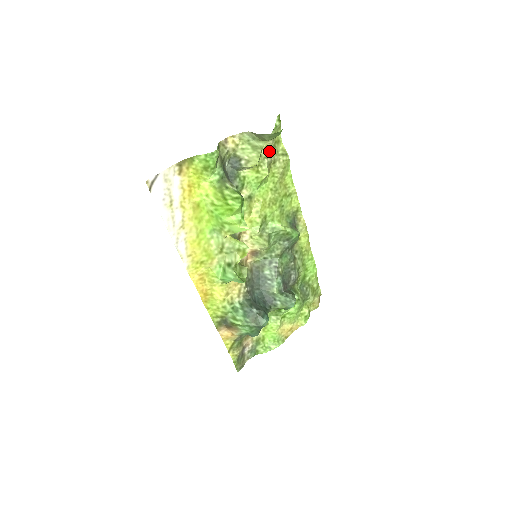
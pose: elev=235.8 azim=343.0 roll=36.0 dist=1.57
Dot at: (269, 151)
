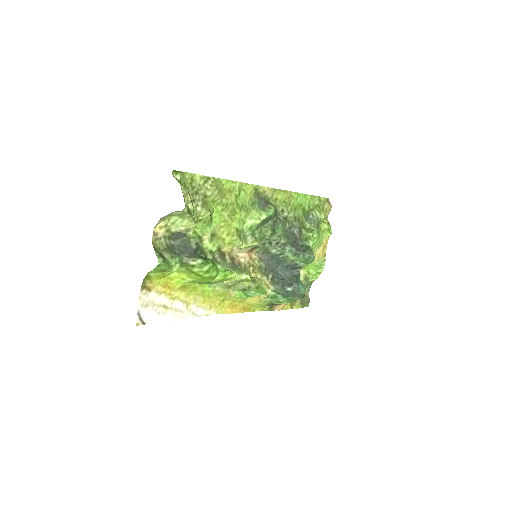
Dot at: (193, 198)
